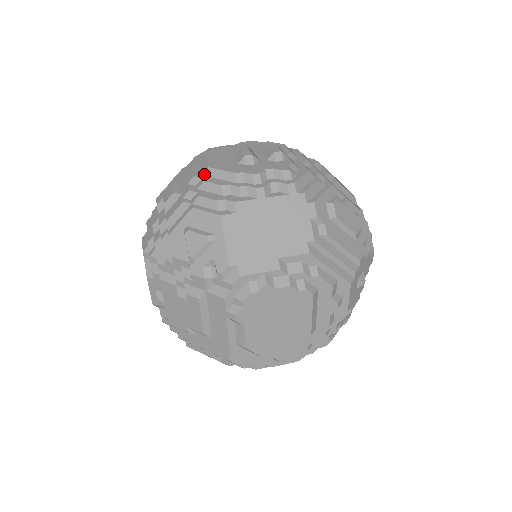
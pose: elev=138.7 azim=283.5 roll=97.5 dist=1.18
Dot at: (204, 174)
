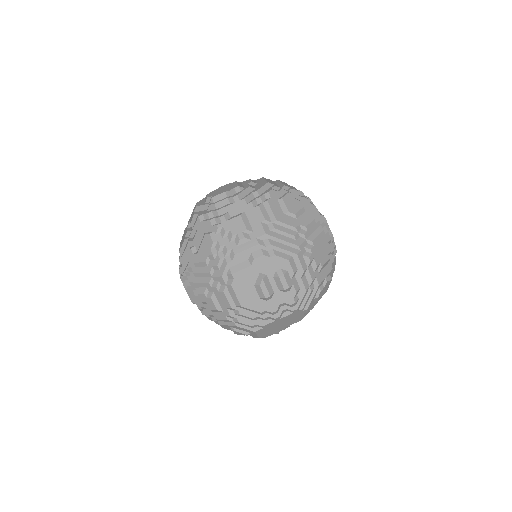
Dot at: (238, 307)
